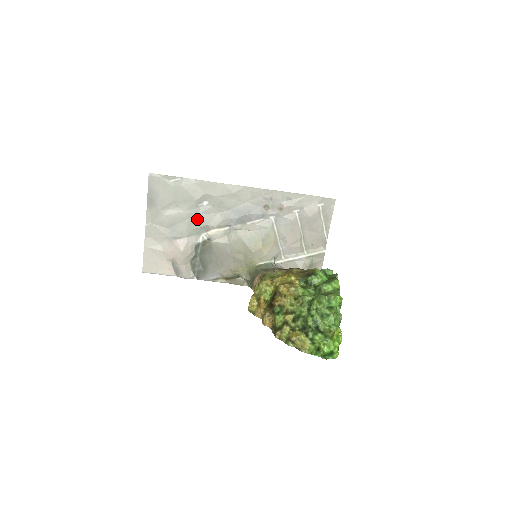
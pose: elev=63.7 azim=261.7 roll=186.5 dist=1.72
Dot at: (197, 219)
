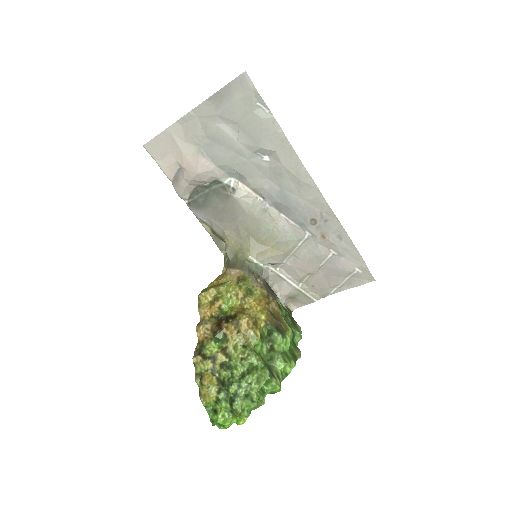
Dot at: (243, 162)
